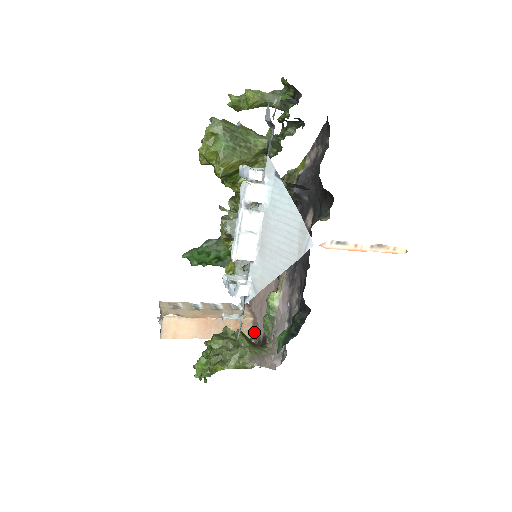
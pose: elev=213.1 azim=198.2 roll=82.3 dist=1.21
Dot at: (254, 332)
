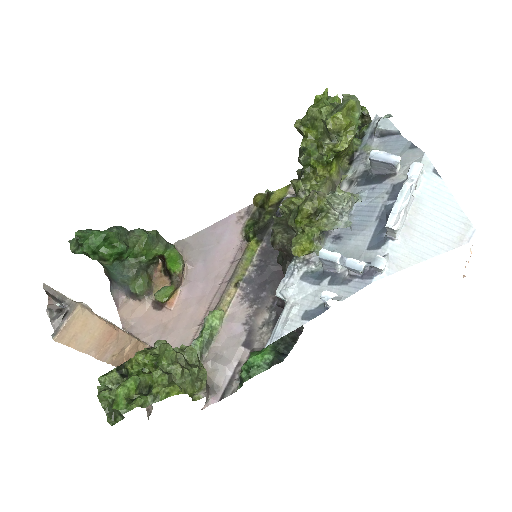
Dot at: occluded
